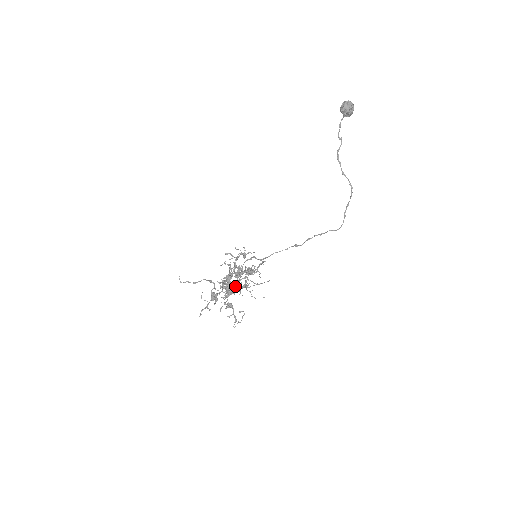
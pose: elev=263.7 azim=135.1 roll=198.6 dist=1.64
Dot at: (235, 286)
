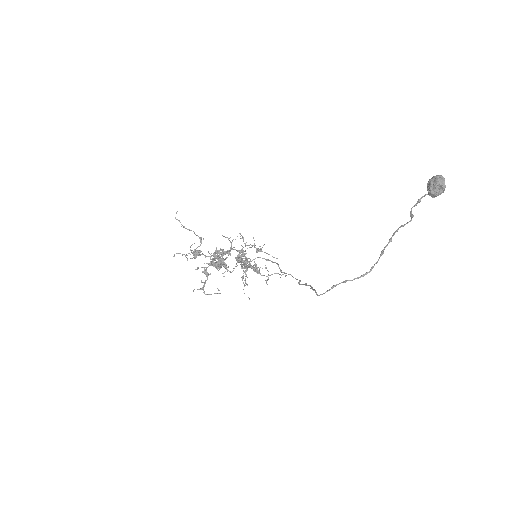
Dot at: (226, 264)
